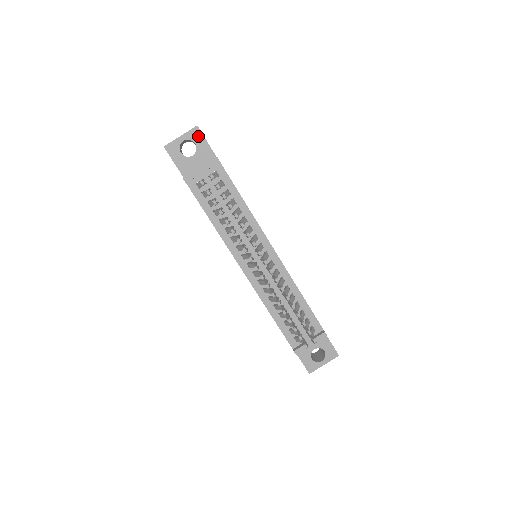
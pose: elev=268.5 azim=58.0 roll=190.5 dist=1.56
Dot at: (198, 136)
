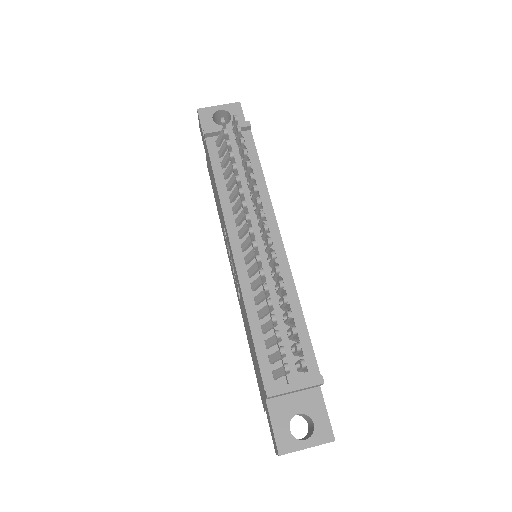
Dot at: (237, 110)
